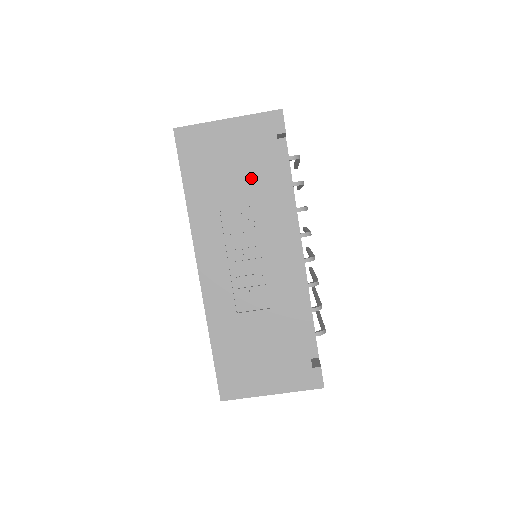
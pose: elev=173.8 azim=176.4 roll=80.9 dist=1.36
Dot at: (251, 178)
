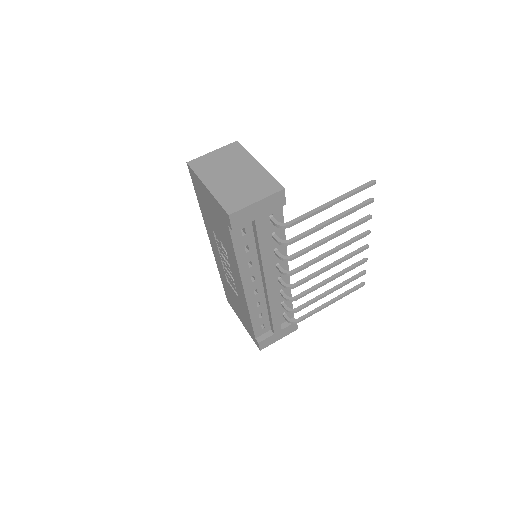
Dot at: (222, 232)
